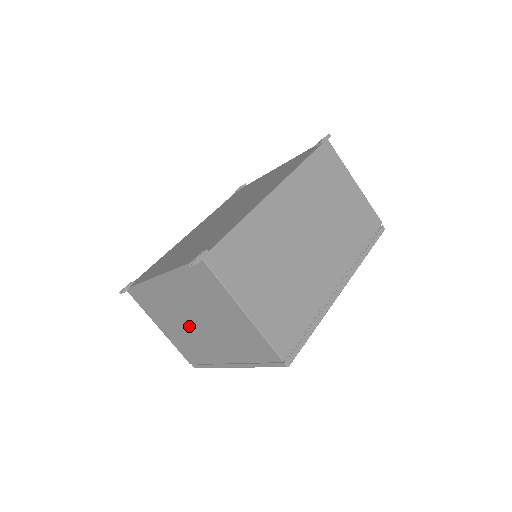
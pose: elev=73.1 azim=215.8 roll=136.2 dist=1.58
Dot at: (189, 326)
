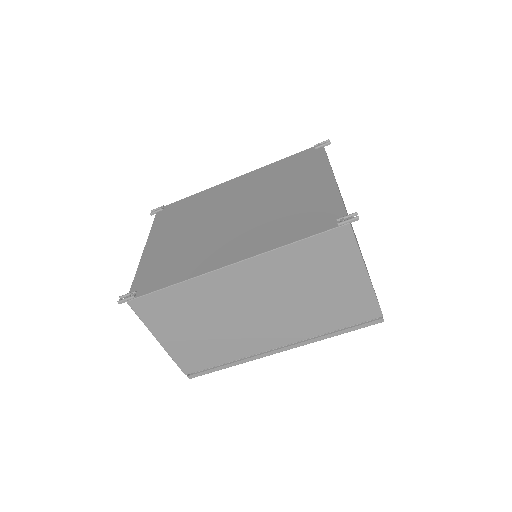
Dot at: occluded
